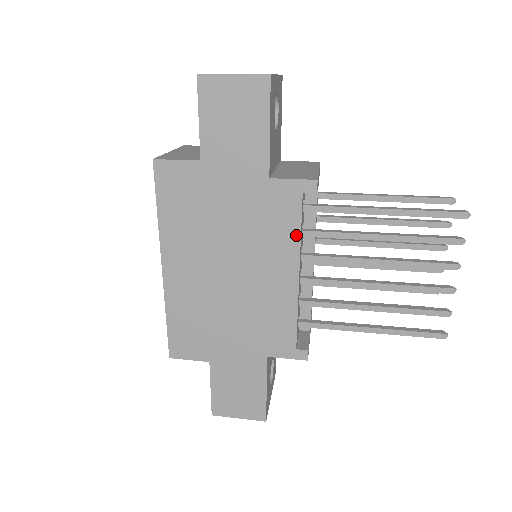
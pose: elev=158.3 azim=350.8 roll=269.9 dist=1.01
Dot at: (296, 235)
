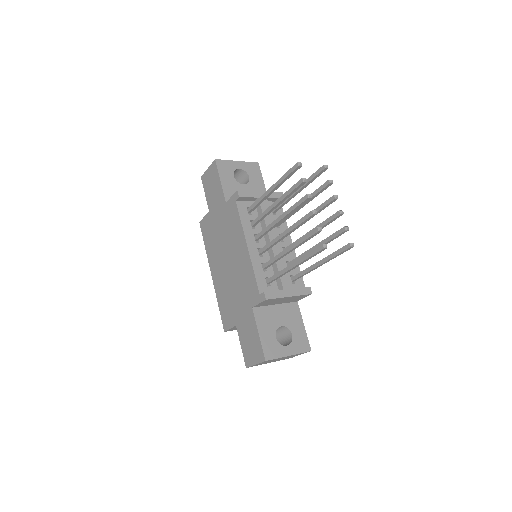
Dot at: (240, 223)
